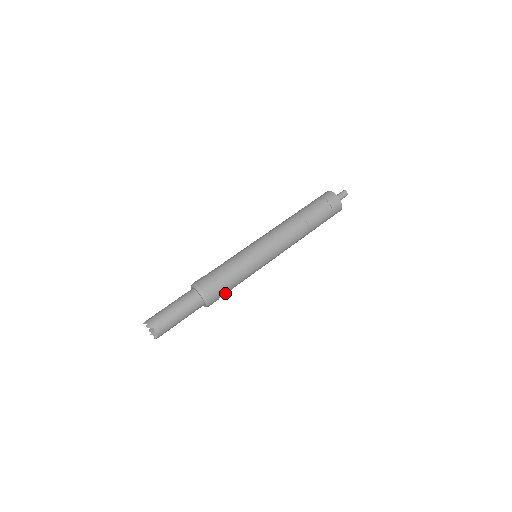
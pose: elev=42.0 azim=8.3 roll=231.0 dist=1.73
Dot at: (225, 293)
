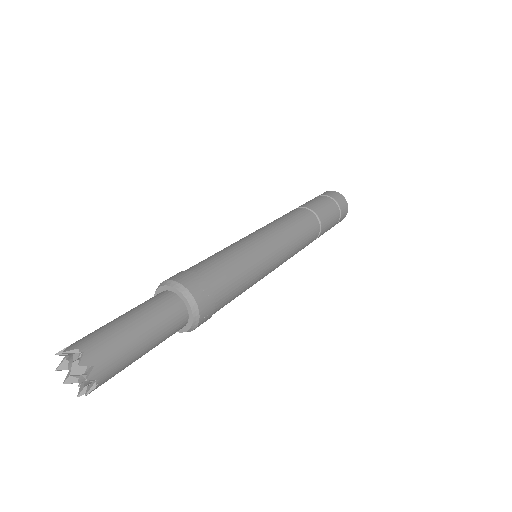
Dot at: occluded
